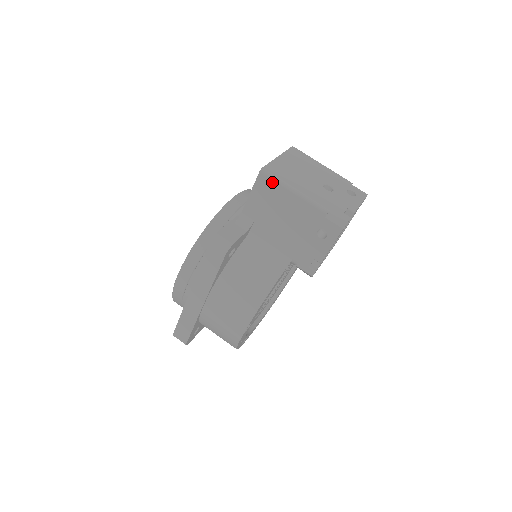
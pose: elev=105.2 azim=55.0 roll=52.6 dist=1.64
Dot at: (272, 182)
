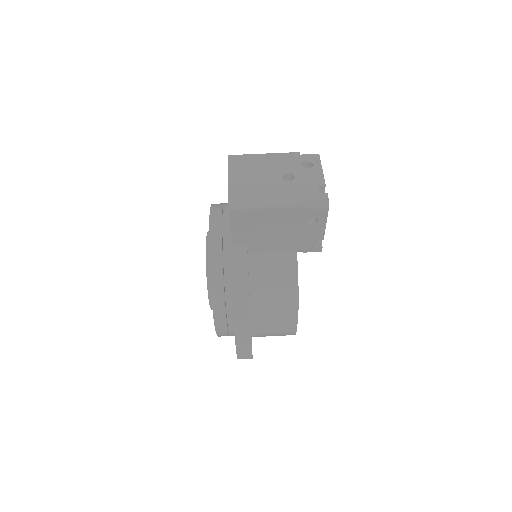
Dot at: (245, 212)
